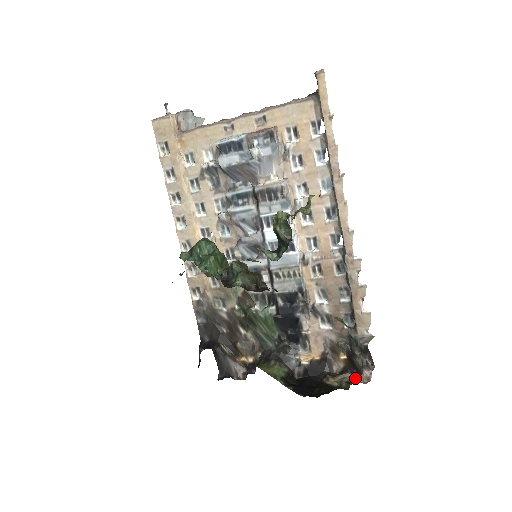
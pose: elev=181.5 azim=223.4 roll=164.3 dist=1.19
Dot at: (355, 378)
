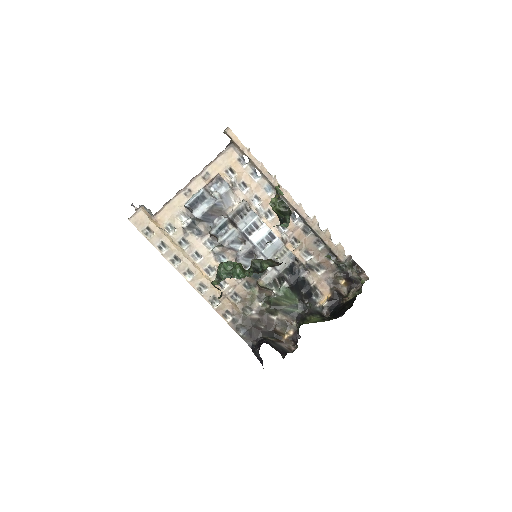
Dot at: (359, 286)
